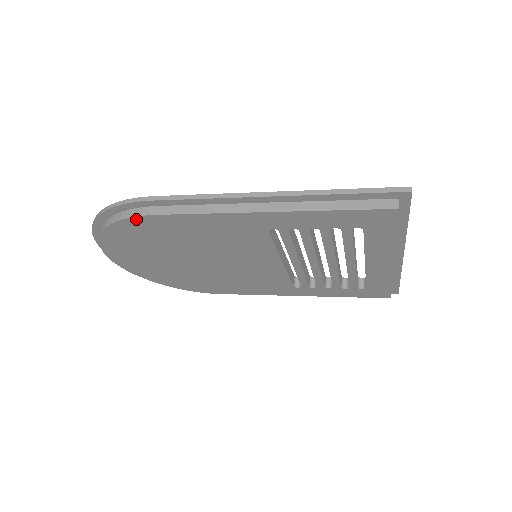
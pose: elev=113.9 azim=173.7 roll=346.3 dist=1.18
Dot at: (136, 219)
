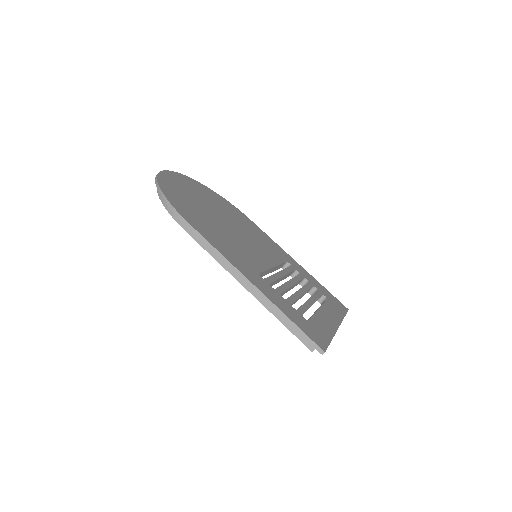
Dot at: (176, 219)
